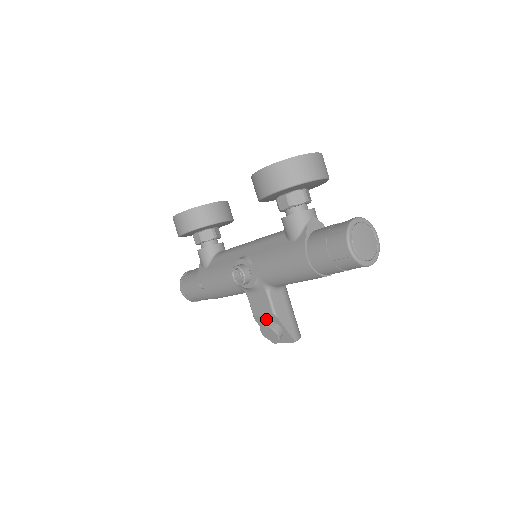
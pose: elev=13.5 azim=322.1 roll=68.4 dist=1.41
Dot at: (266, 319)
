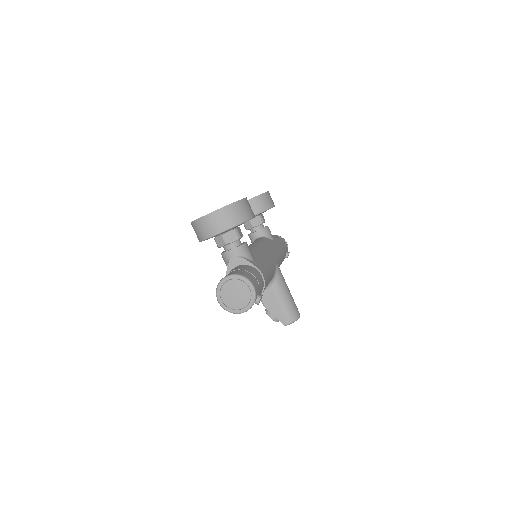
Dot at: occluded
